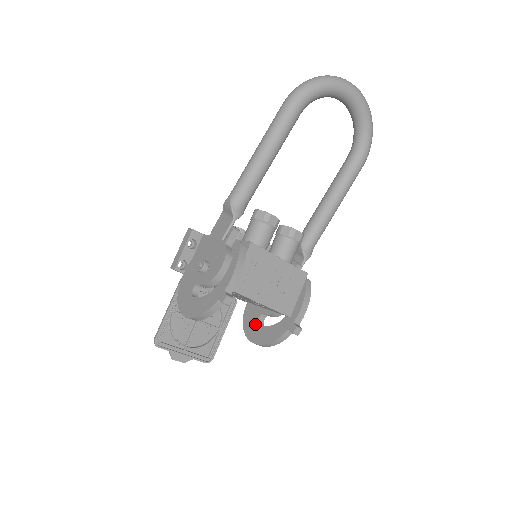
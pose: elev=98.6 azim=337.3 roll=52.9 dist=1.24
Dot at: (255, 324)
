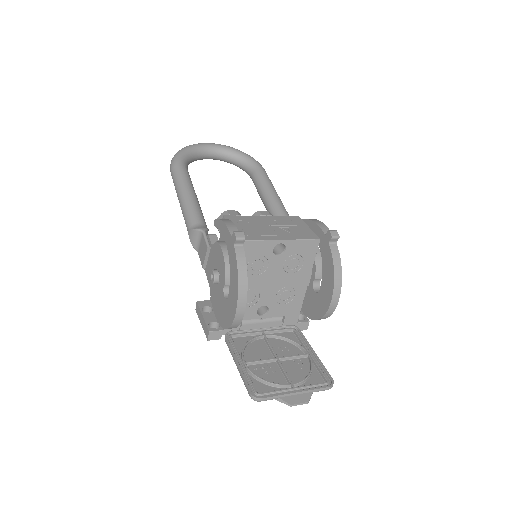
Dot at: (318, 298)
